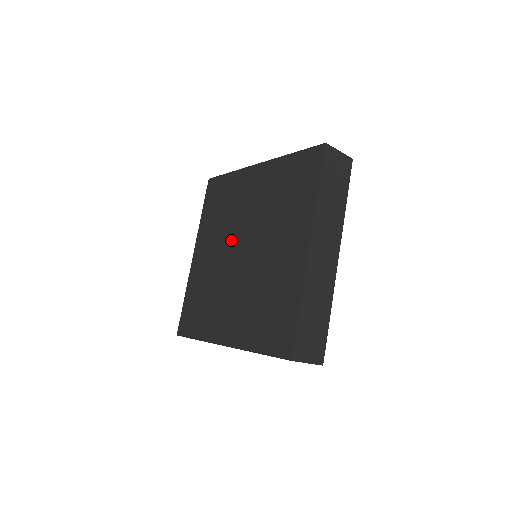
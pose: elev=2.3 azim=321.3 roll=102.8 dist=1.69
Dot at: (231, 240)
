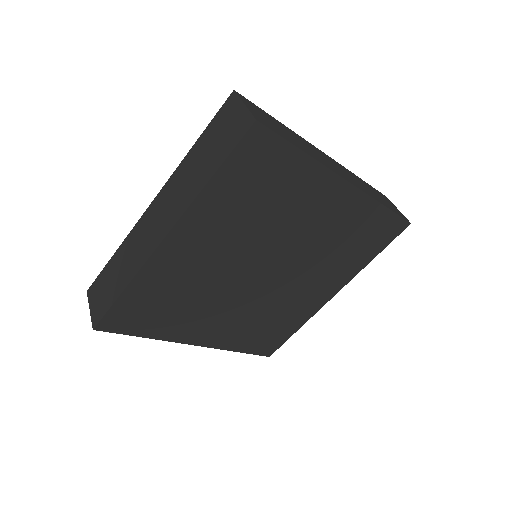
Dot at: occluded
